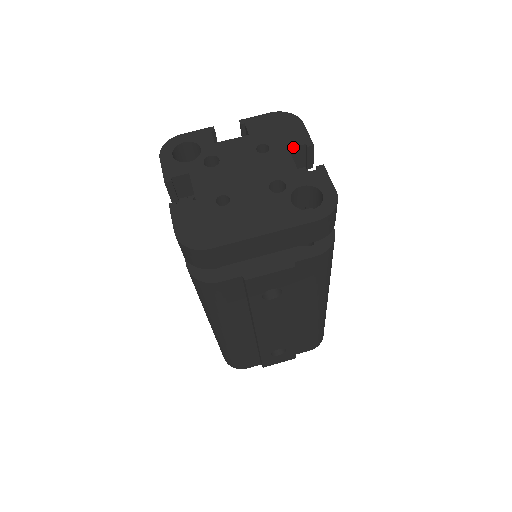
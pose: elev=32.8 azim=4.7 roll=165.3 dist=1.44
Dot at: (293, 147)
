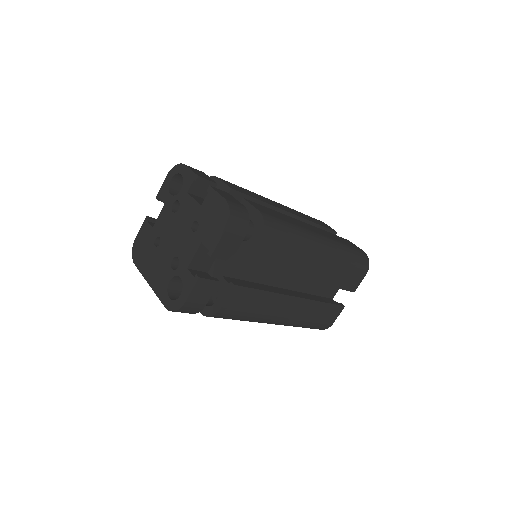
Dot at: (204, 244)
